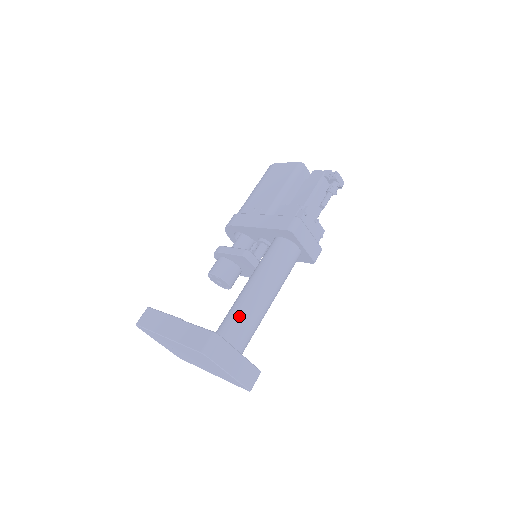
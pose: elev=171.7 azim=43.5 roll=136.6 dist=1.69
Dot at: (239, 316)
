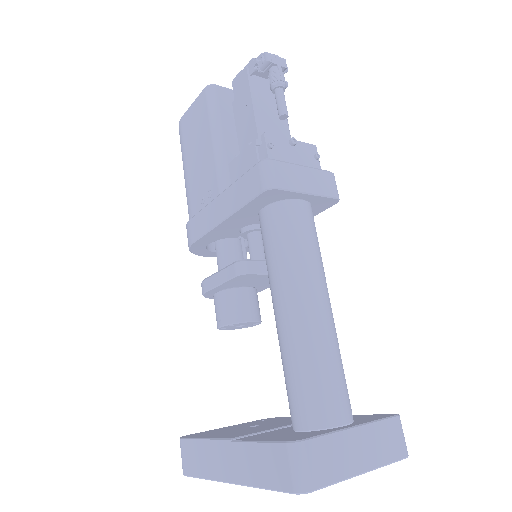
Dot at: (303, 372)
